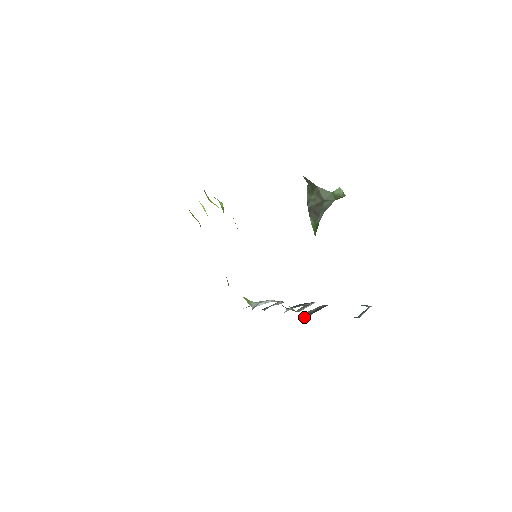
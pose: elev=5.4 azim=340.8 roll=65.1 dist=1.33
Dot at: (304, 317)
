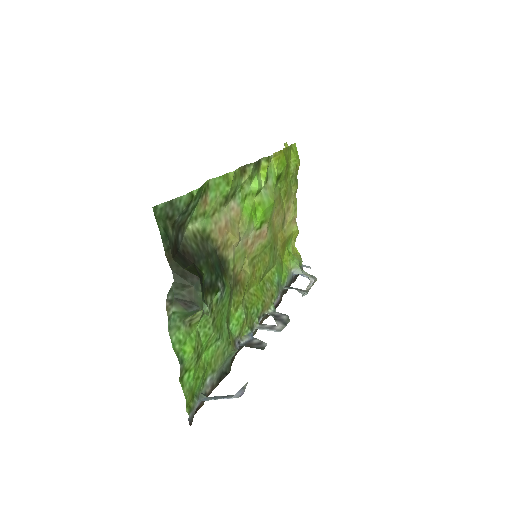
Dot at: (249, 338)
